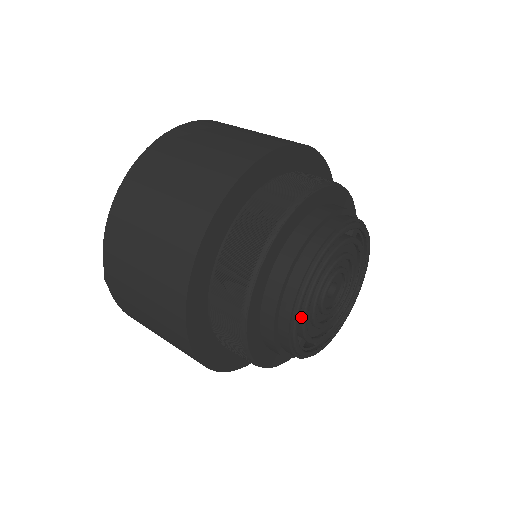
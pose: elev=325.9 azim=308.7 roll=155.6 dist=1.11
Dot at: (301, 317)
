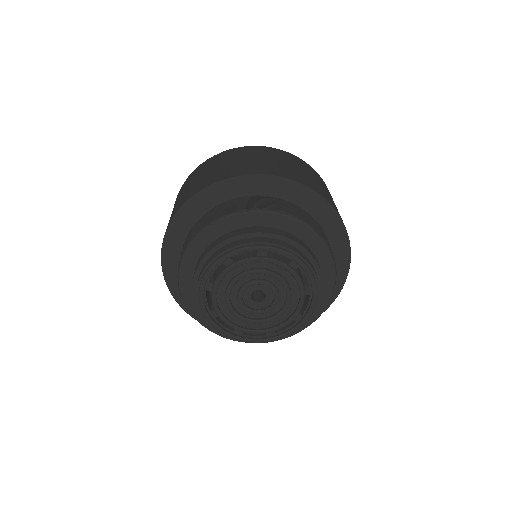
Dot at: (212, 288)
